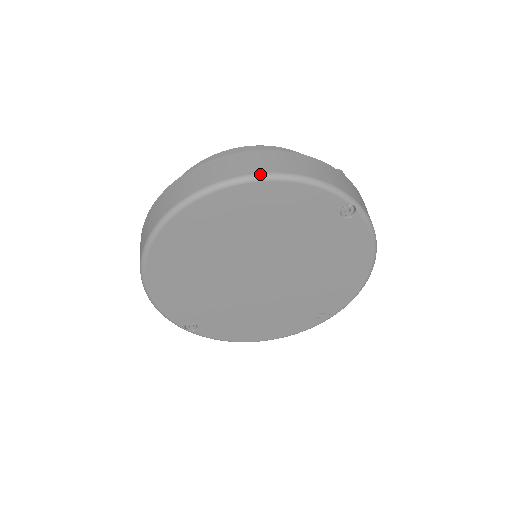
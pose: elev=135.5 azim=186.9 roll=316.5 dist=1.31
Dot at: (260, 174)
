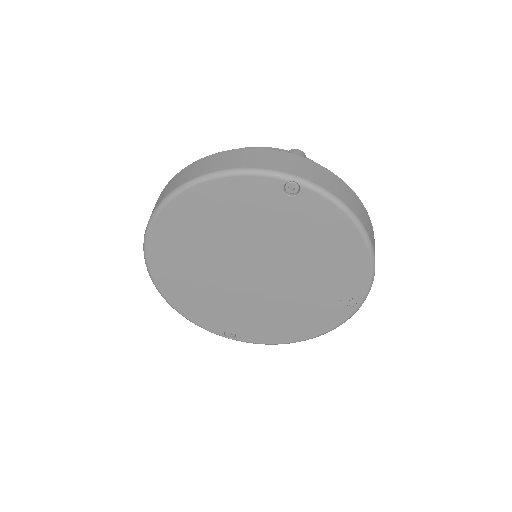
Dot at: (189, 181)
